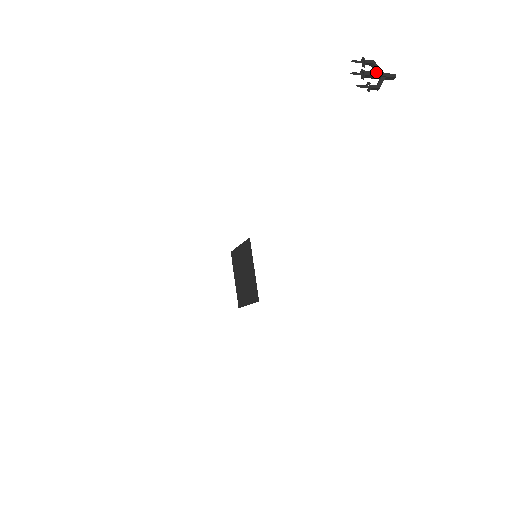
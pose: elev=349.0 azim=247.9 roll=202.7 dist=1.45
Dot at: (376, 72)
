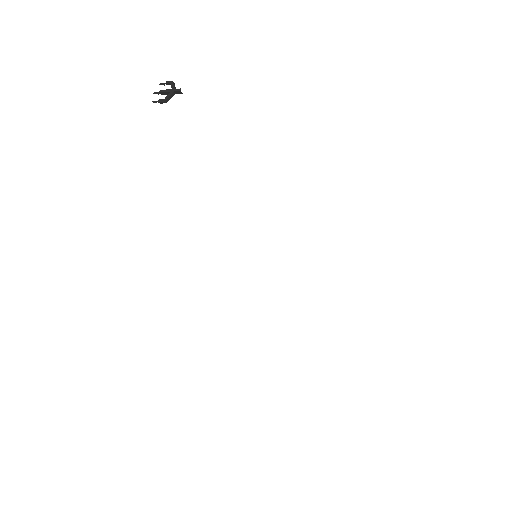
Dot at: (168, 89)
